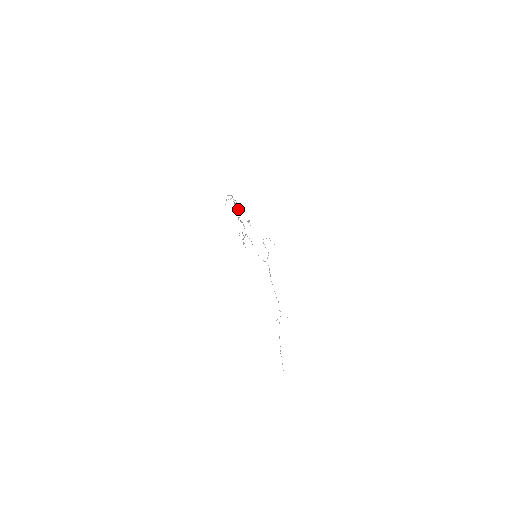
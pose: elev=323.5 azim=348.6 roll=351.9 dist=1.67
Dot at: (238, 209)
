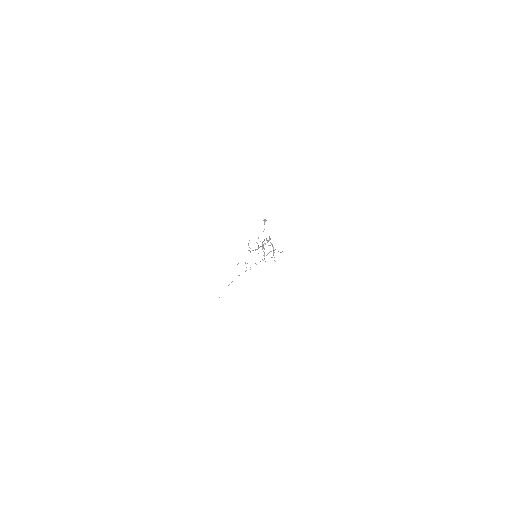
Dot at: (272, 257)
